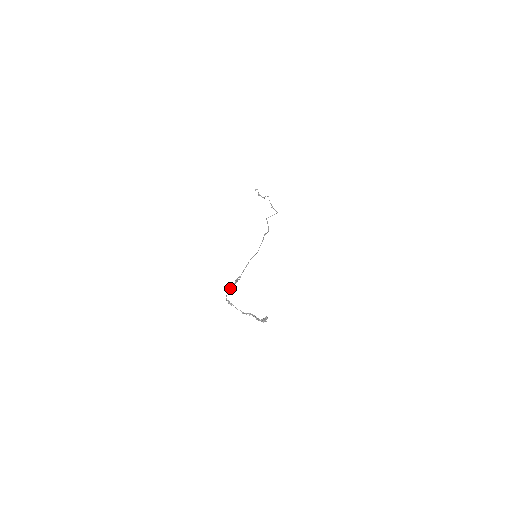
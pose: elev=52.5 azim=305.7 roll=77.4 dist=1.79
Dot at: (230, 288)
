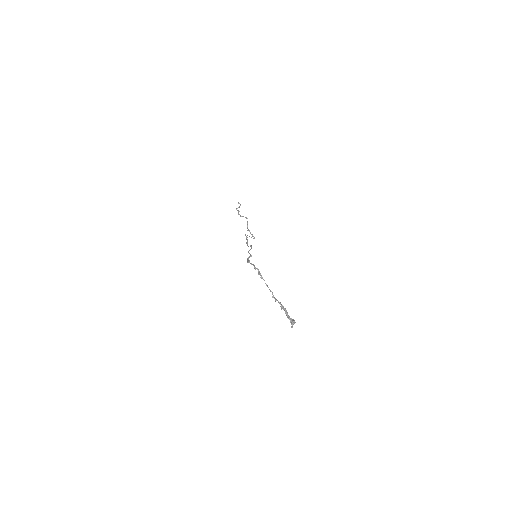
Dot at: (249, 261)
